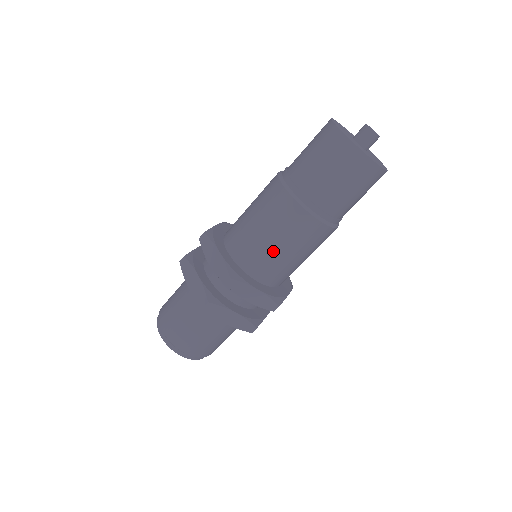
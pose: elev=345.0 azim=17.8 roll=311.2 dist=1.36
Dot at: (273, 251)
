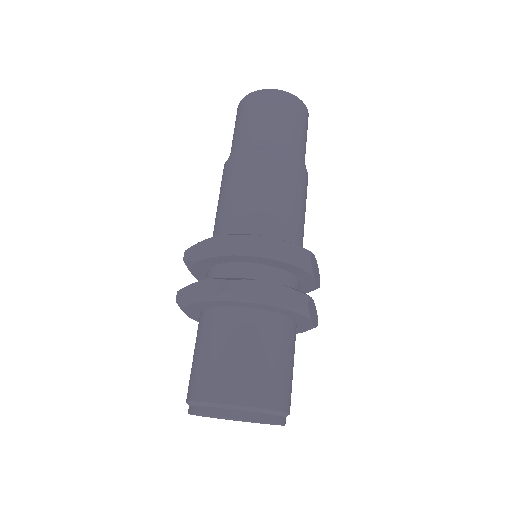
Dot at: (221, 208)
